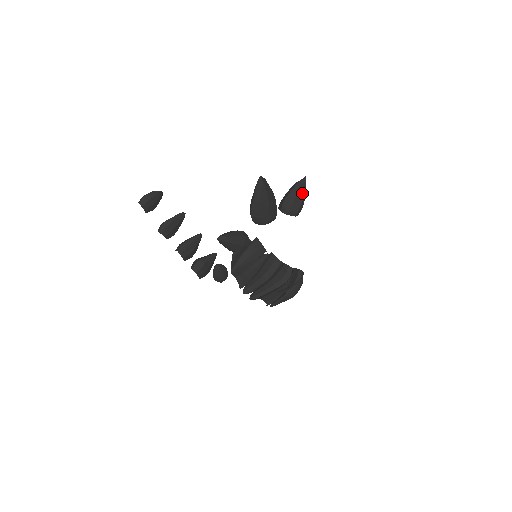
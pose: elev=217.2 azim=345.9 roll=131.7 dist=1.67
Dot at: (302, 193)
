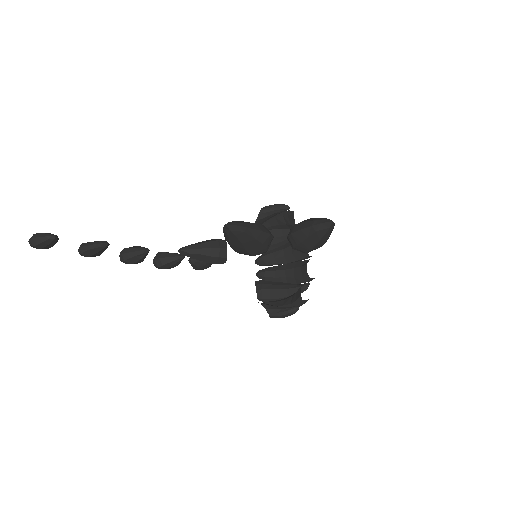
Dot at: (318, 238)
